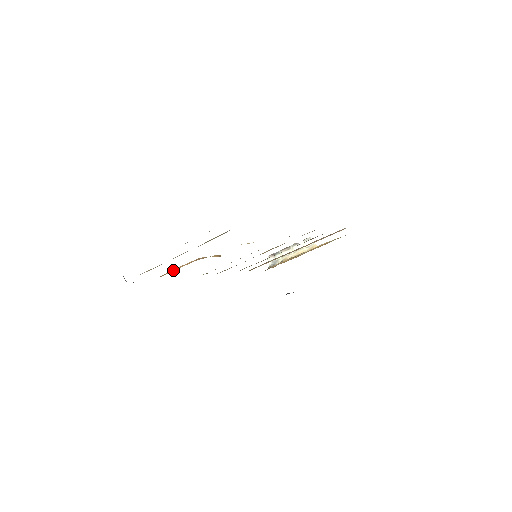
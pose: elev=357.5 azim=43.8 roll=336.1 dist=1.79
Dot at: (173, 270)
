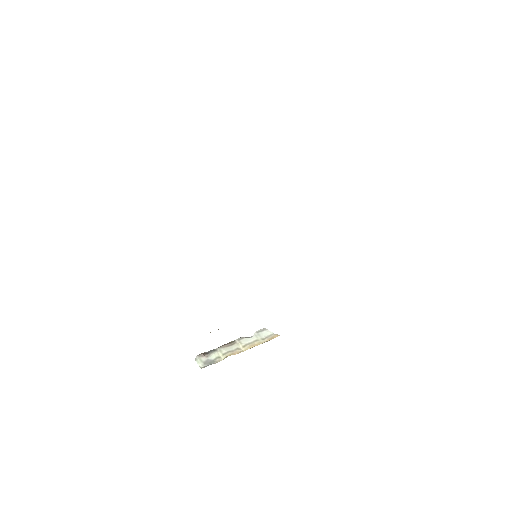
Dot at: occluded
